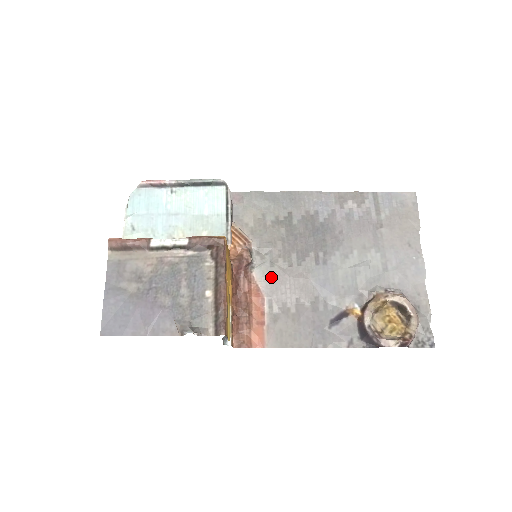
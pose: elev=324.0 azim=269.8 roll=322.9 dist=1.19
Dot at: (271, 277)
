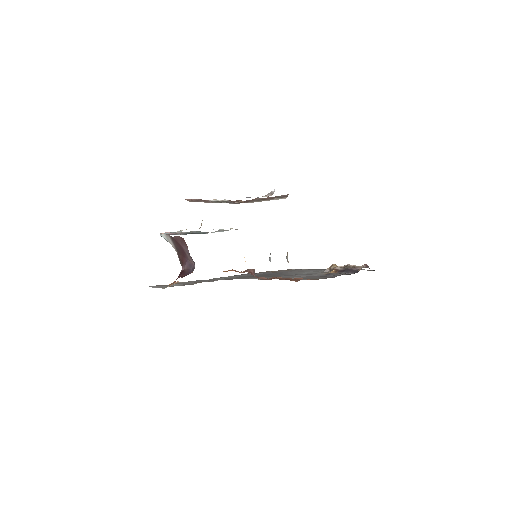
Dot at: occluded
